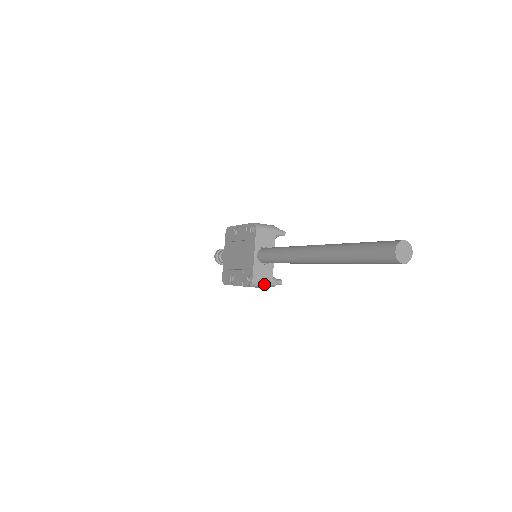
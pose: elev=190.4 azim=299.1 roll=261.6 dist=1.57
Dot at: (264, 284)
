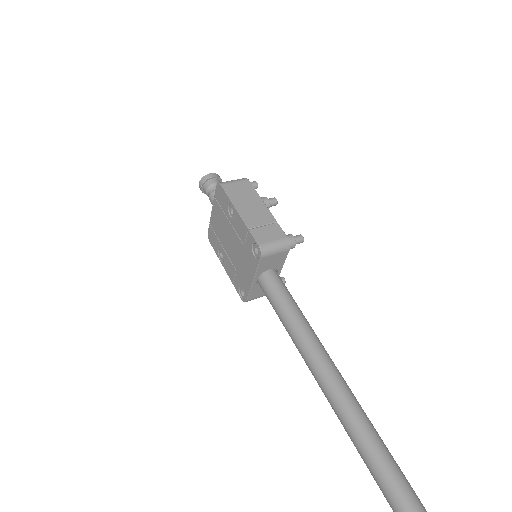
Dot at: occluded
